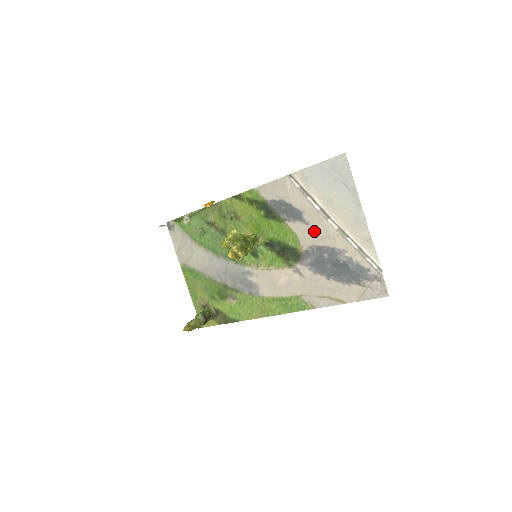
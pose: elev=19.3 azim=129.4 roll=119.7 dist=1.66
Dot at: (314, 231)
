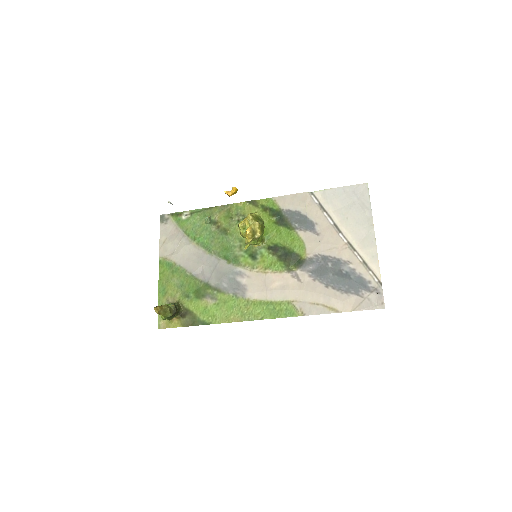
Dot at: (323, 241)
